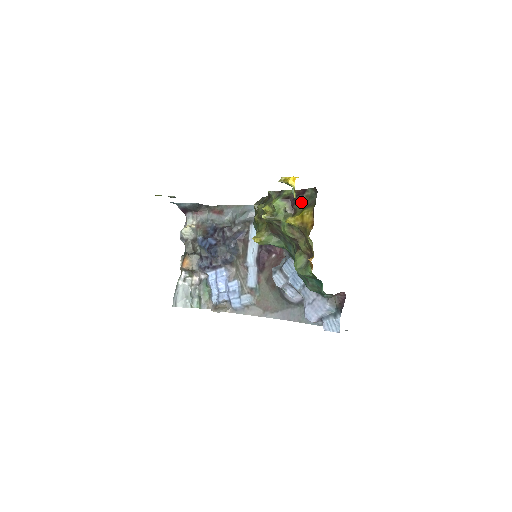
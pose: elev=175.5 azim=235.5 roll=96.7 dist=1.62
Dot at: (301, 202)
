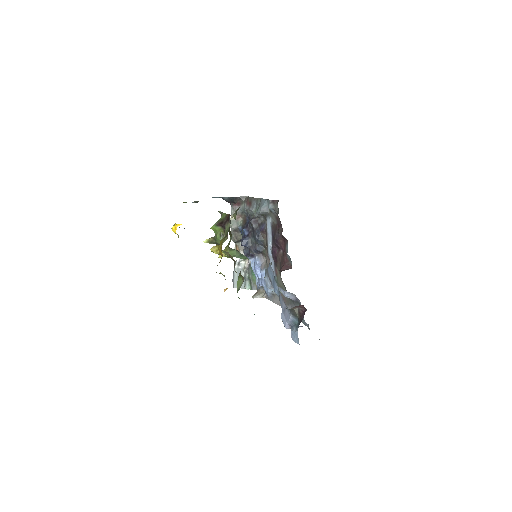
Dot at: (226, 229)
